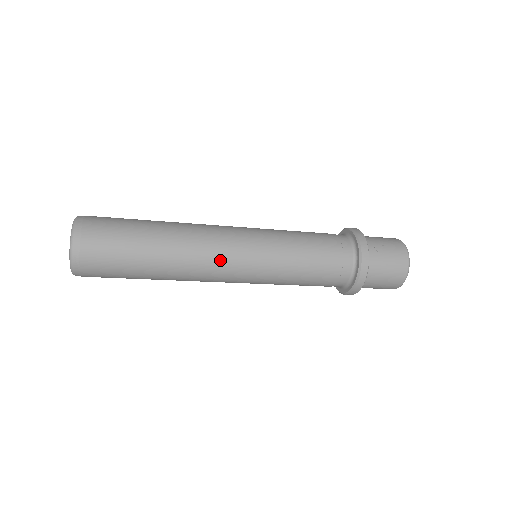
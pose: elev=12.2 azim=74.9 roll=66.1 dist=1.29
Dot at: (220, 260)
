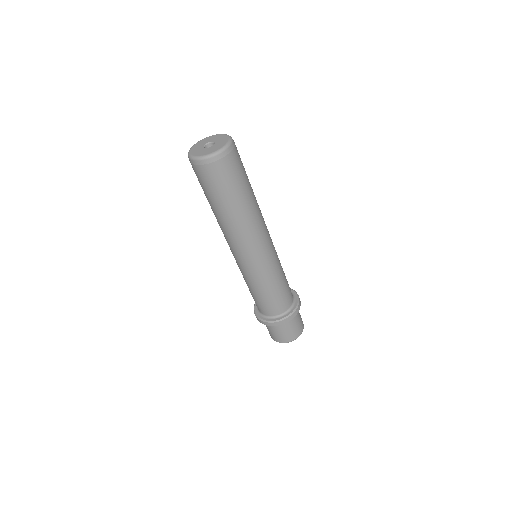
Dot at: (261, 238)
